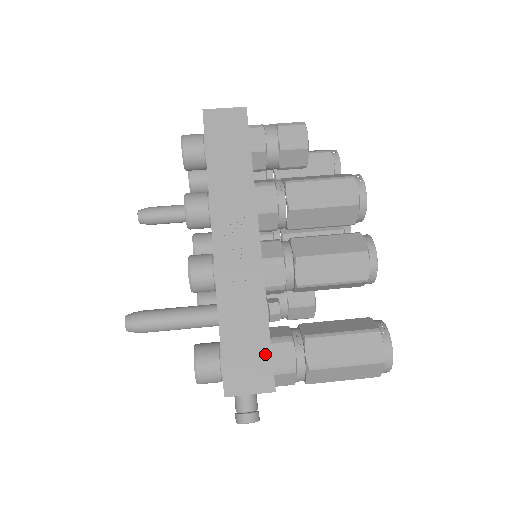
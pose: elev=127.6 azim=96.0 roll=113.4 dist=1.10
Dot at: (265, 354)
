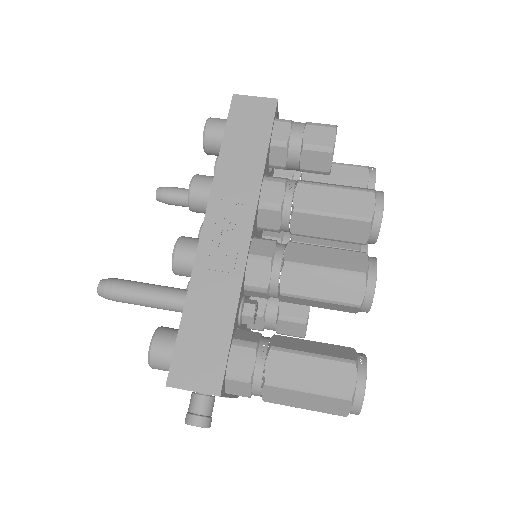
Dot at: (221, 353)
